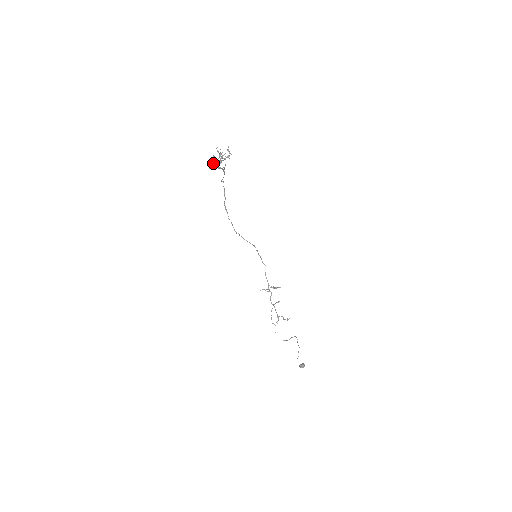
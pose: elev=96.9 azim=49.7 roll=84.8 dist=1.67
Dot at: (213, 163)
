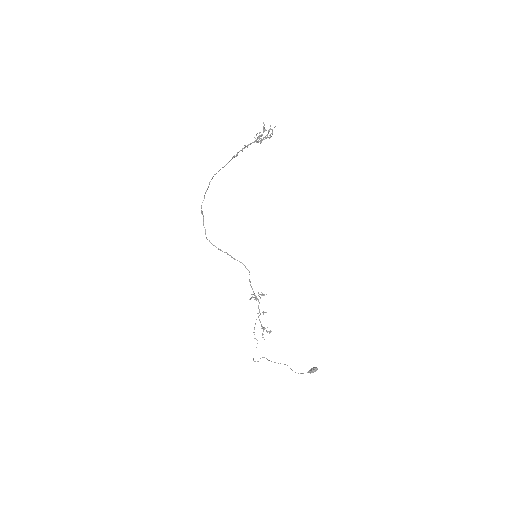
Dot at: (260, 138)
